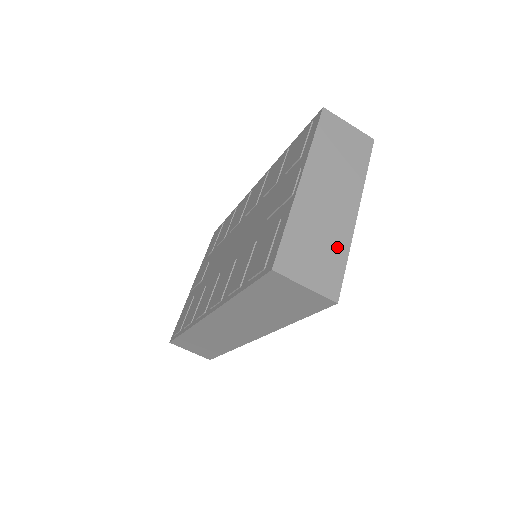
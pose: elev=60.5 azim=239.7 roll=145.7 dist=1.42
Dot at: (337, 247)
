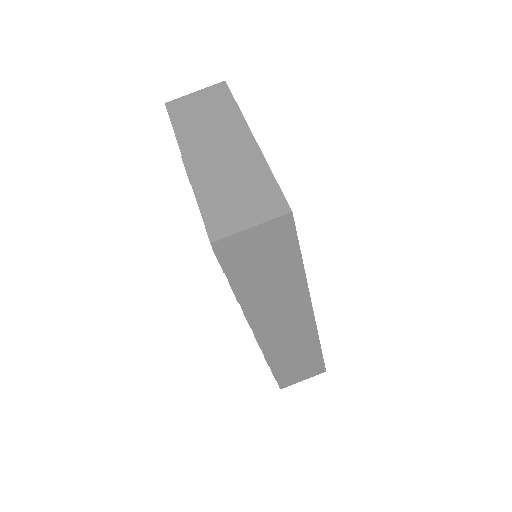
Dot at: (256, 175)
